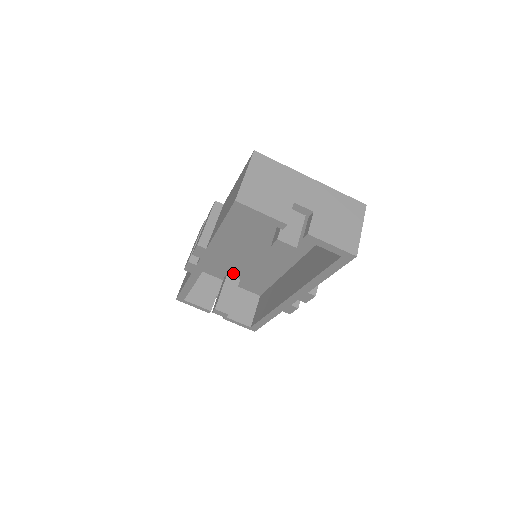
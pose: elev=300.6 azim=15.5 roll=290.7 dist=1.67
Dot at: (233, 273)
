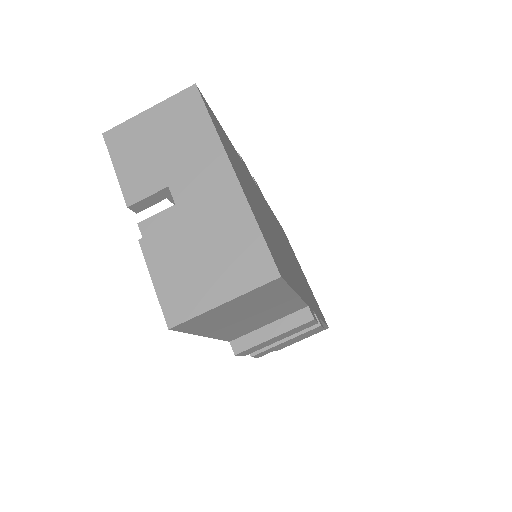
Dot at: occluded
